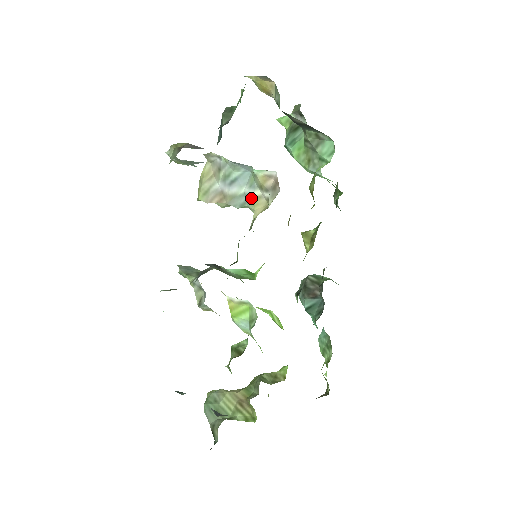
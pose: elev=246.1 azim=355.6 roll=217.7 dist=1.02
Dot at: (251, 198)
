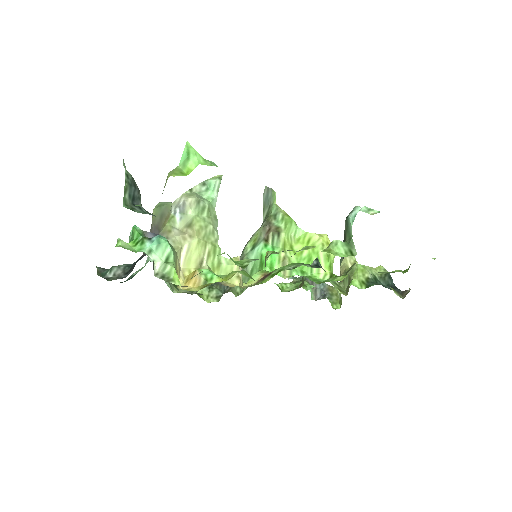
Dot at: occluded
